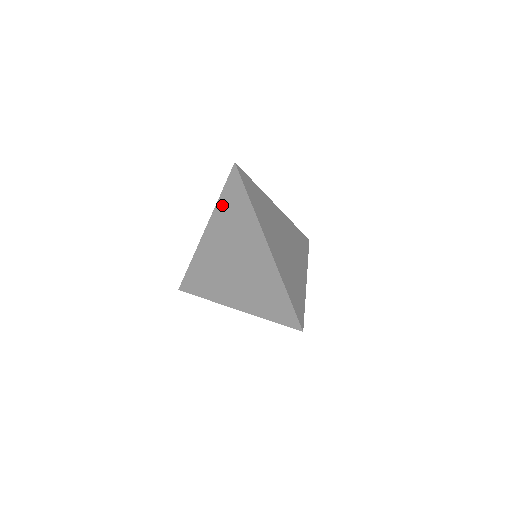
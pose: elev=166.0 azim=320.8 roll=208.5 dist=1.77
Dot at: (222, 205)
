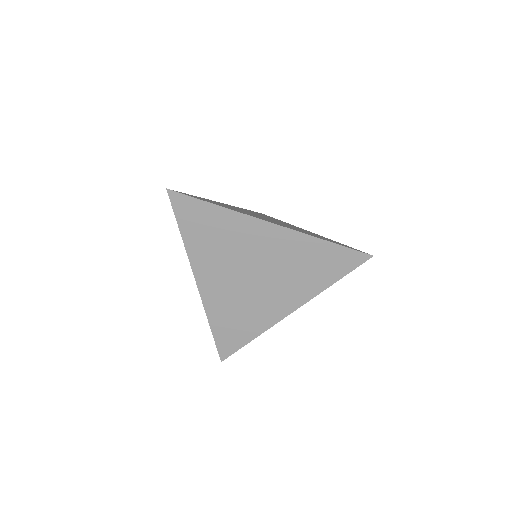
Dot at: (191, 240)
